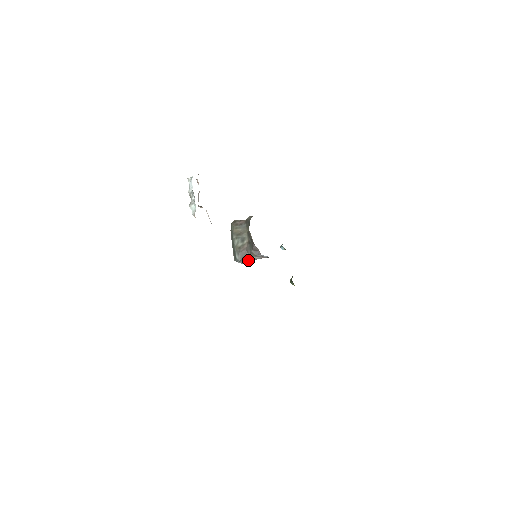
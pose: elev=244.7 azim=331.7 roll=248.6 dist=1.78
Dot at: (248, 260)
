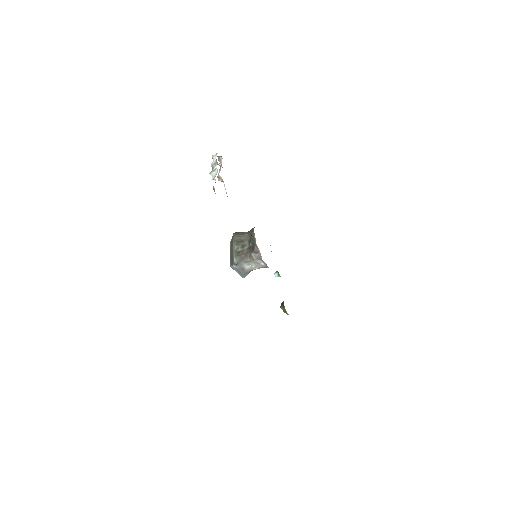
Dot at: (244, 267)
